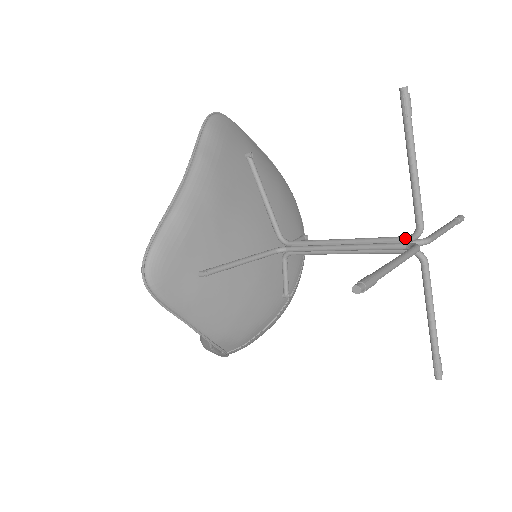
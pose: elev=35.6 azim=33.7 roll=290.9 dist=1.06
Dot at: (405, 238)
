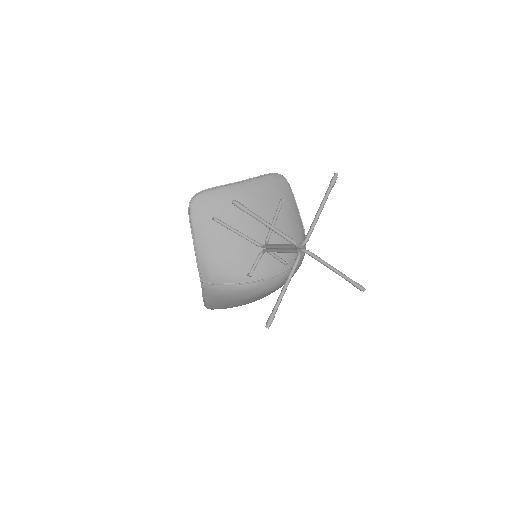
Dot at: (299, 244)
